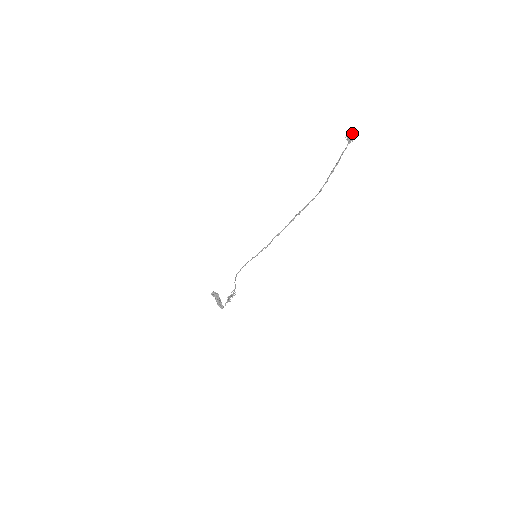
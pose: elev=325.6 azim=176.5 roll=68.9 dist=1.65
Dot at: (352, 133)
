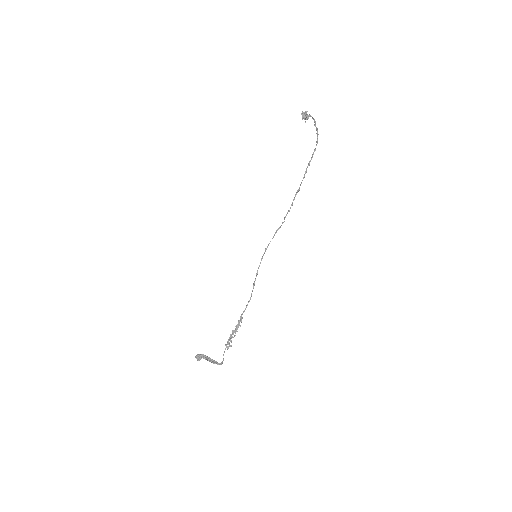
Dot at: (307, 111)
